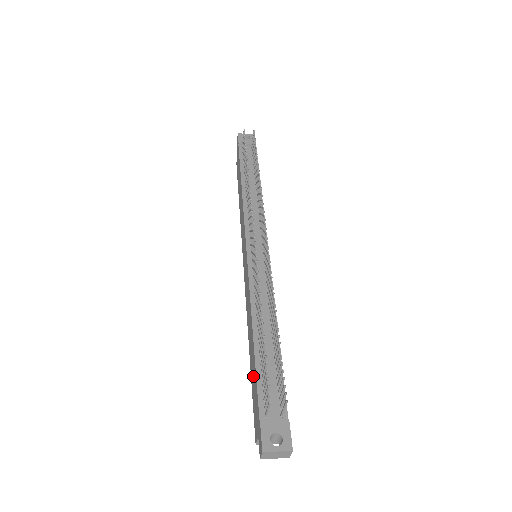
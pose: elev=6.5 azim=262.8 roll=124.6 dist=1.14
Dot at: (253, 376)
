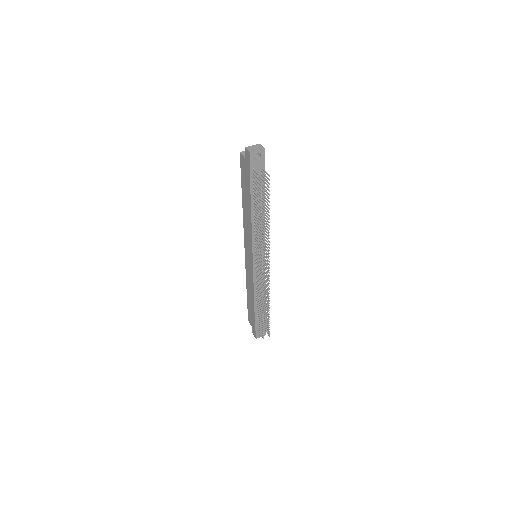
Dot at: (251, 309)
